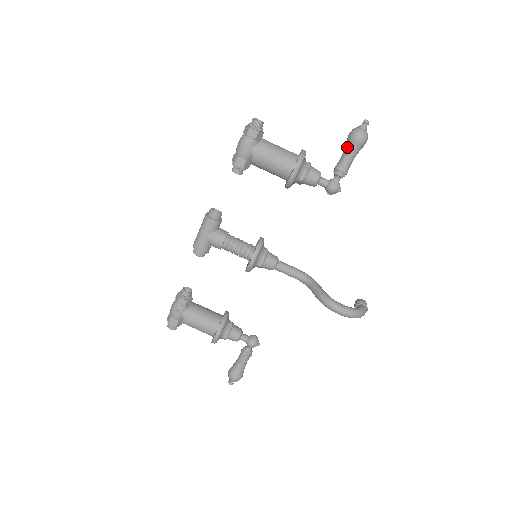
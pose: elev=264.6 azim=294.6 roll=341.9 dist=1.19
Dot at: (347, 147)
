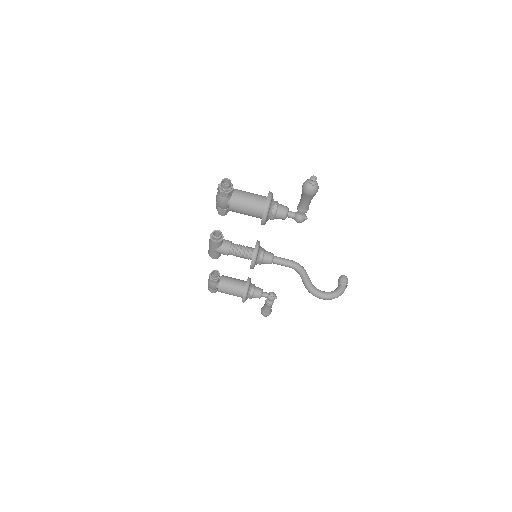
Dot at: (302, 196)
